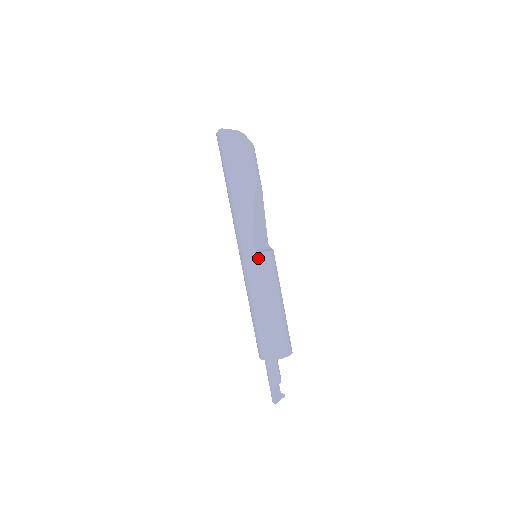
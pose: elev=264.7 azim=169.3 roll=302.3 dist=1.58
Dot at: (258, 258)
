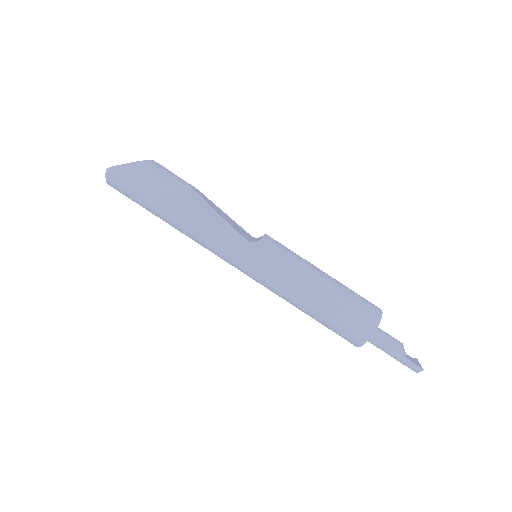
Dot at: (263, 248)
